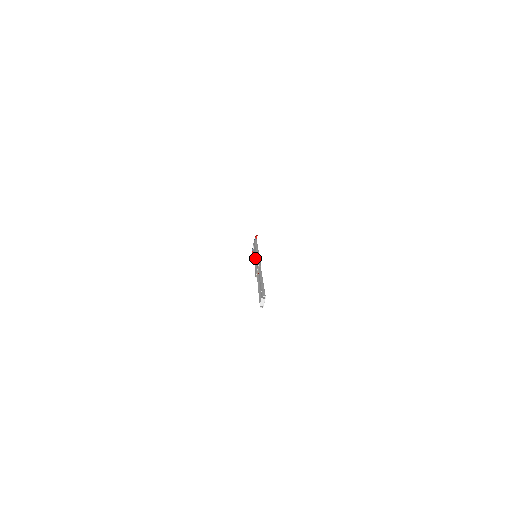
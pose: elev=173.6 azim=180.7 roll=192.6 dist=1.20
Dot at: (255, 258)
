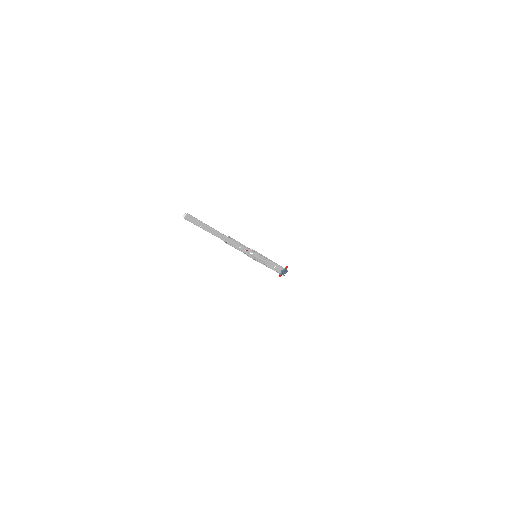
Dot at: (254, 256)
